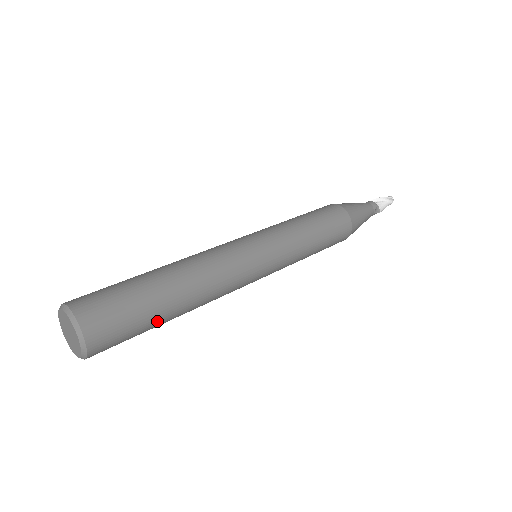
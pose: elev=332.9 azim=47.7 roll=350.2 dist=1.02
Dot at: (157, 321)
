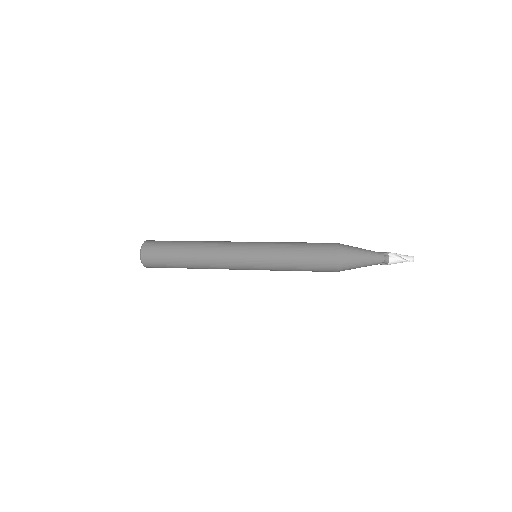
Dot at: occluded
